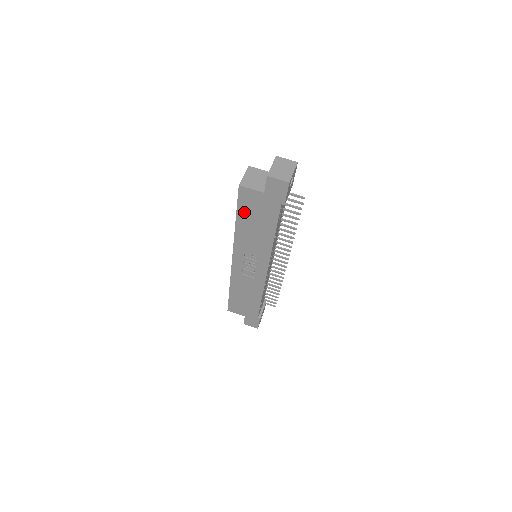
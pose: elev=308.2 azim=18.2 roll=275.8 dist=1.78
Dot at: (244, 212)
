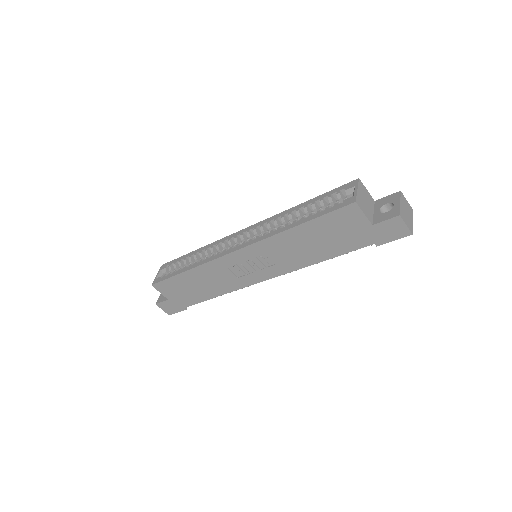
Dot at: (322, 225)
